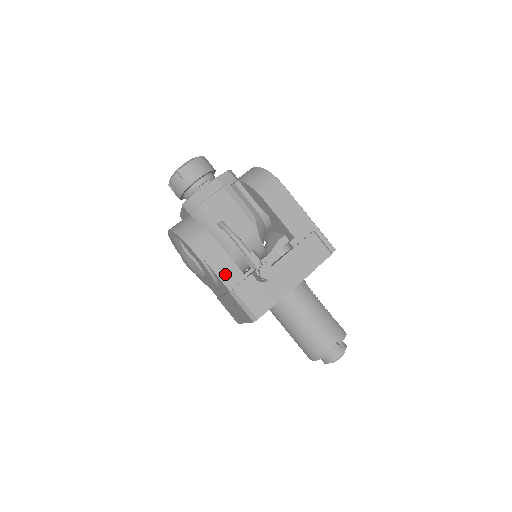
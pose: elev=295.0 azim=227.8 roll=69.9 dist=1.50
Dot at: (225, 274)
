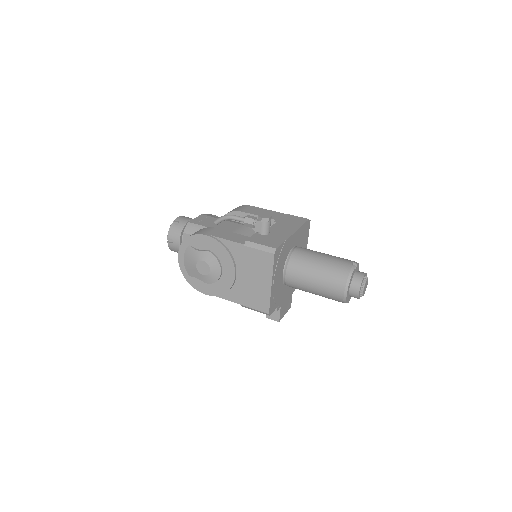
Dot at: (235, 239)
